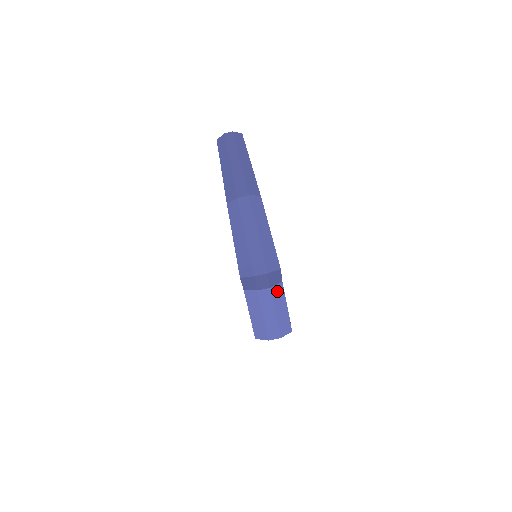
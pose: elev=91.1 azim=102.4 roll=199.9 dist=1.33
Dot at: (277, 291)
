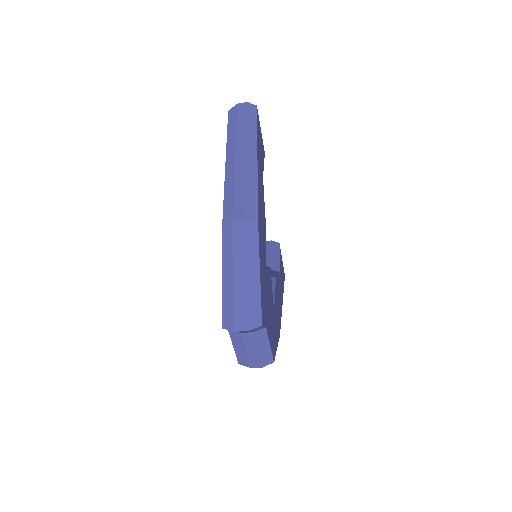
Dot at: (260, 334)
